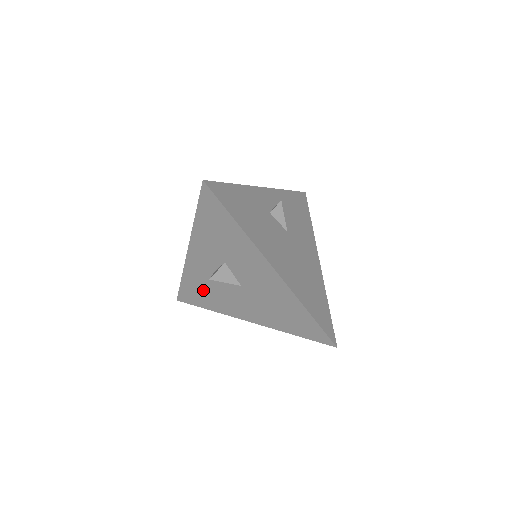
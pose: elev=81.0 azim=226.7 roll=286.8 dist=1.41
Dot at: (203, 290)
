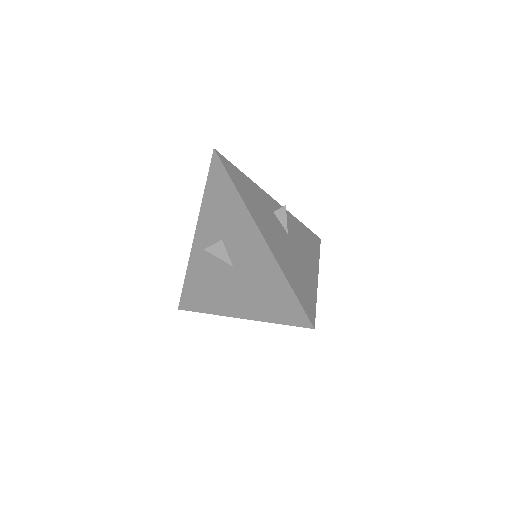
Dot at: (201, 285)
